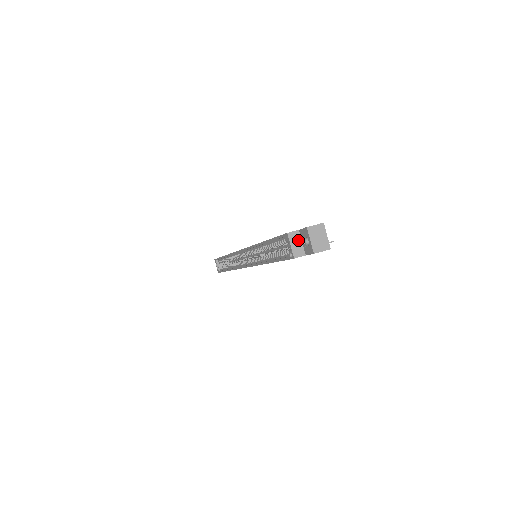
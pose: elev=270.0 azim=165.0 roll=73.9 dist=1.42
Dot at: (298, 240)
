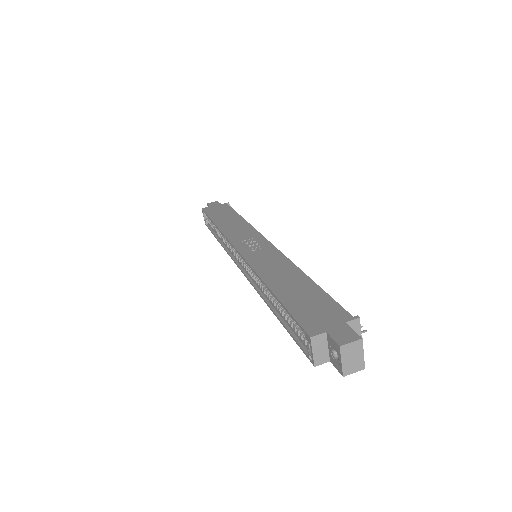
Dot at: (323, 344)
